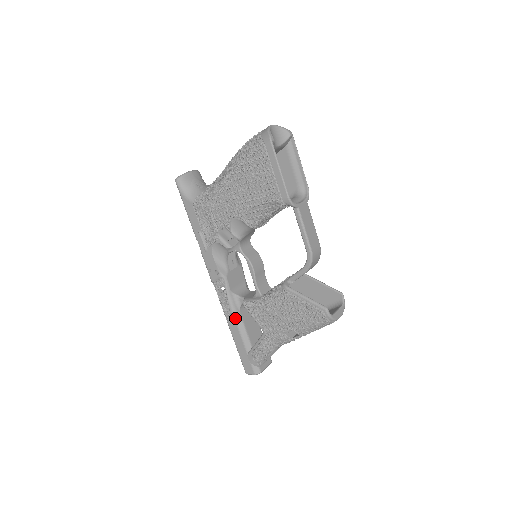
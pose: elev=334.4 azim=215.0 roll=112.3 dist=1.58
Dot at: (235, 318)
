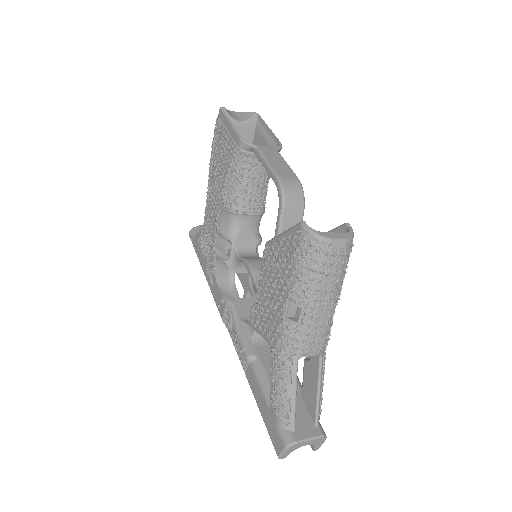
Dot at: (246, 354)
